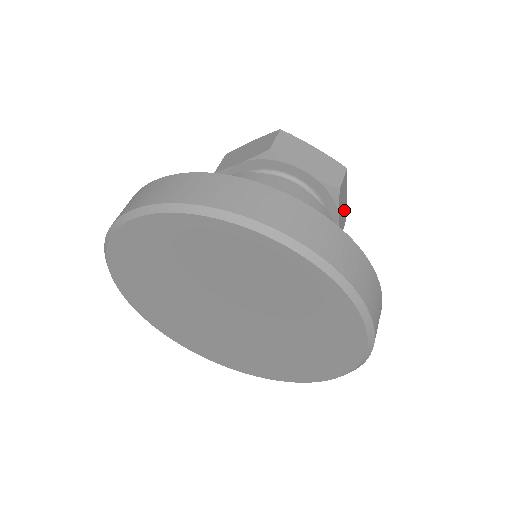
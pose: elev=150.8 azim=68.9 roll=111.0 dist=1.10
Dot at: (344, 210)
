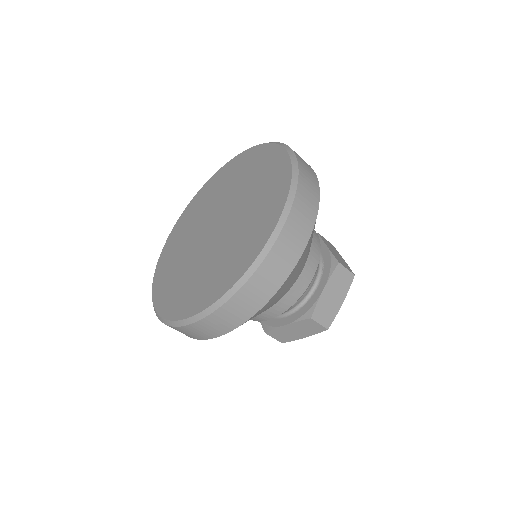
Dot at: (333, 308)
